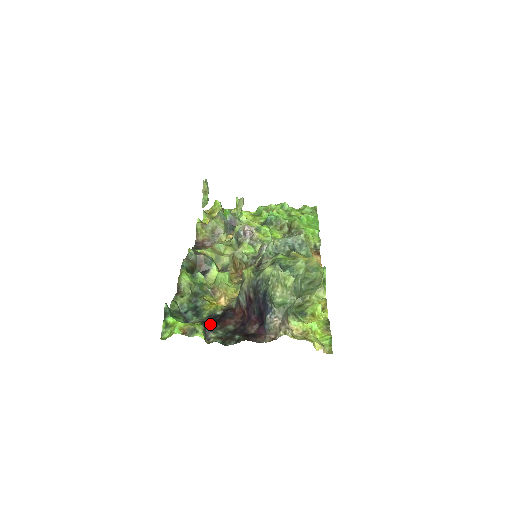
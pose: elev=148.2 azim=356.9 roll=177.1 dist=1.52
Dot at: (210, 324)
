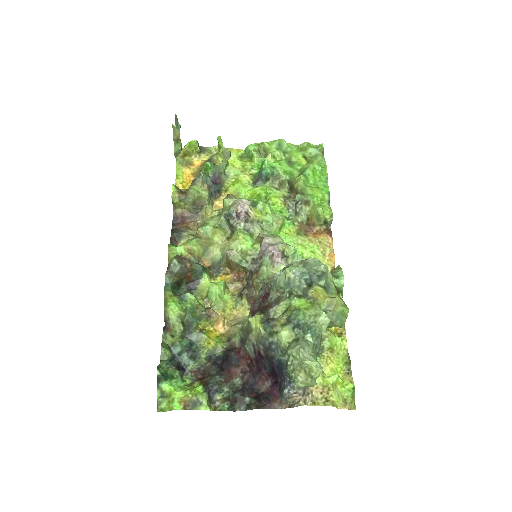
Dot at: (213, 381)
